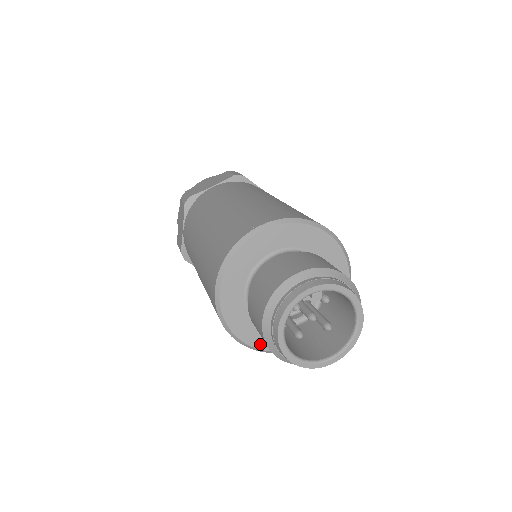
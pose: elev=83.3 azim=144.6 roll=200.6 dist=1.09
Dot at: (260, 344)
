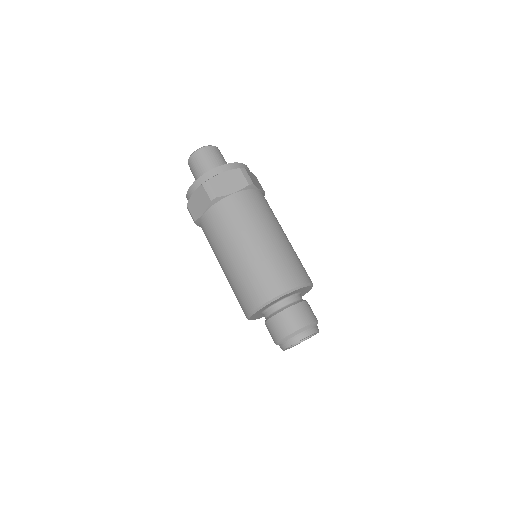
Dot at: (257, 318)
